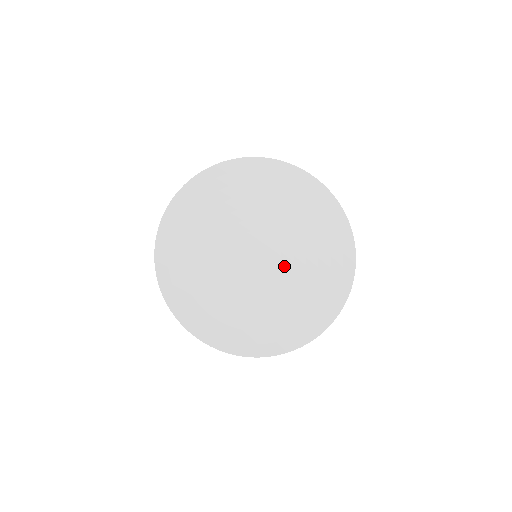
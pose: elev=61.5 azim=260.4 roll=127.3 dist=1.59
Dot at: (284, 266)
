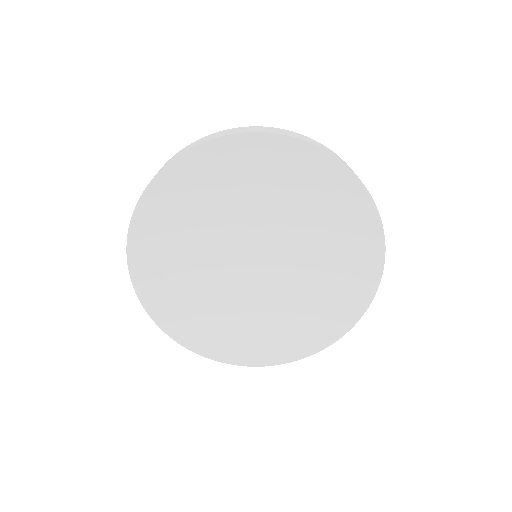
Dot at: (293, 258)
